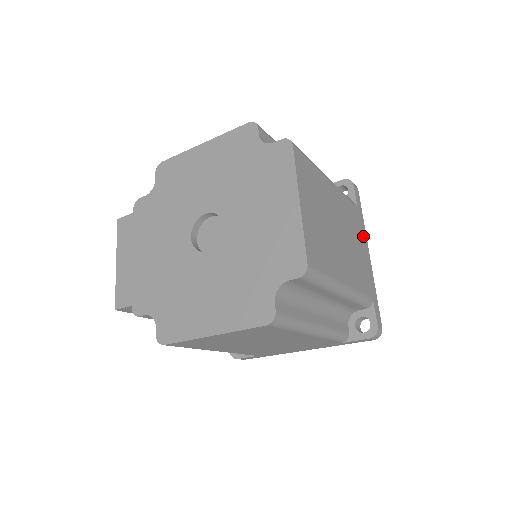
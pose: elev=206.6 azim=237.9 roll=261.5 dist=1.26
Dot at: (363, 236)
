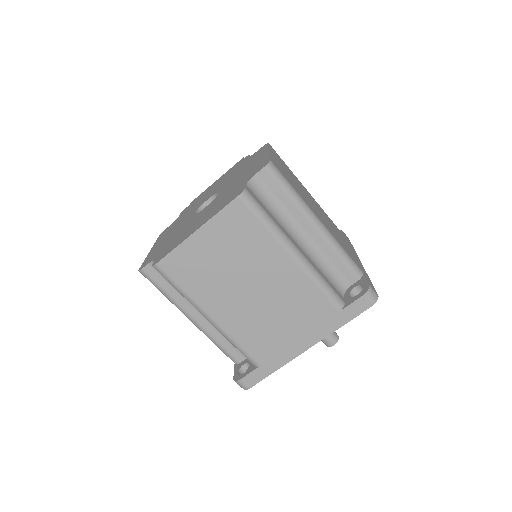
Dot at: (316, 332)
